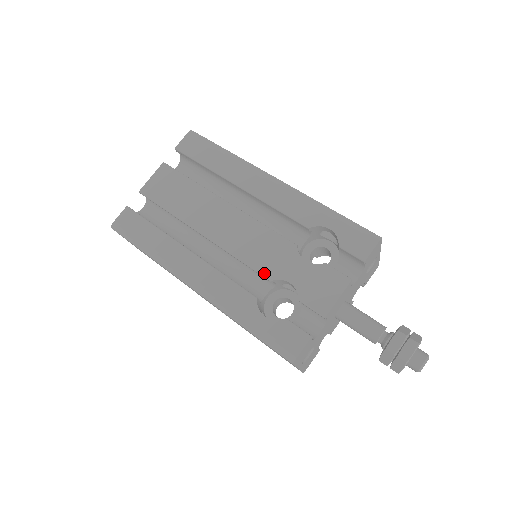
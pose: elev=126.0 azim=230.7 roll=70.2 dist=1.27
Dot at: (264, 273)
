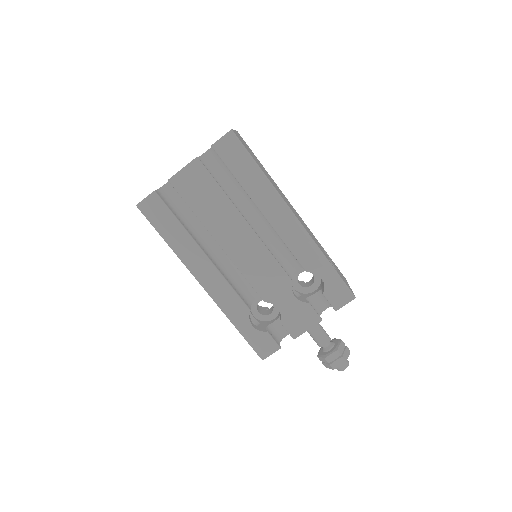
Dot at: (261, 295)
